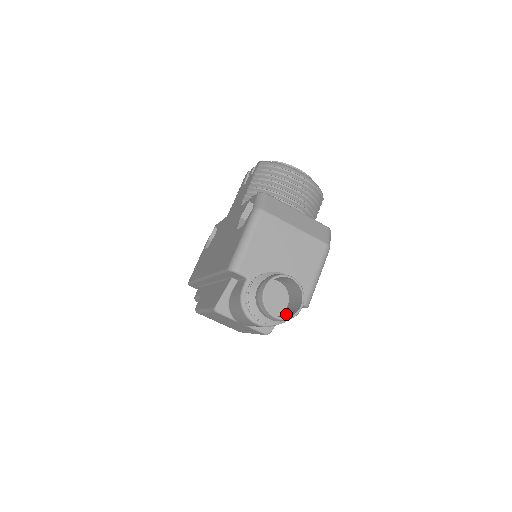
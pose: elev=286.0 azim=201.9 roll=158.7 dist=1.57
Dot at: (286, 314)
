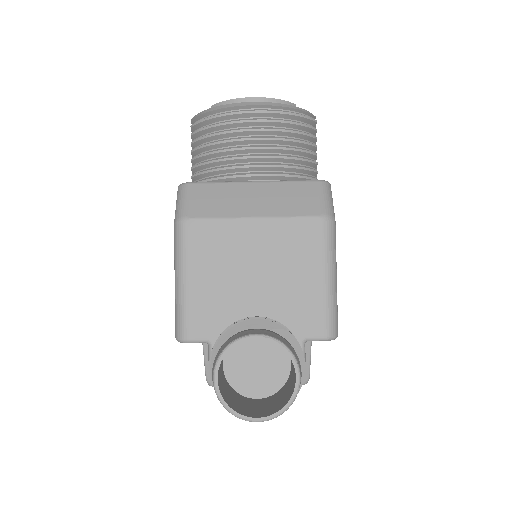
Dot at: (286, 389)
